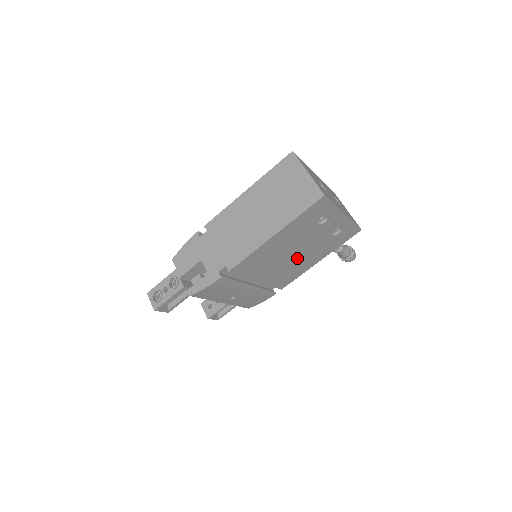
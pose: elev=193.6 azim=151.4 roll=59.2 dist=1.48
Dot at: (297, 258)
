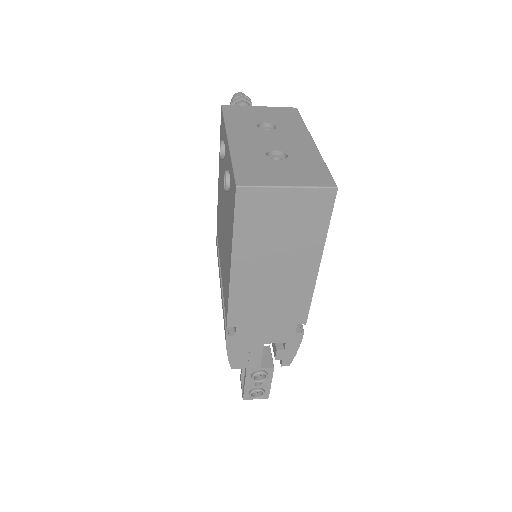
Dot at: occluded
